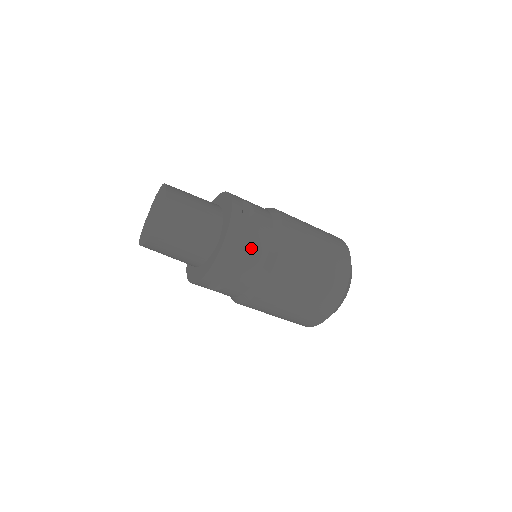
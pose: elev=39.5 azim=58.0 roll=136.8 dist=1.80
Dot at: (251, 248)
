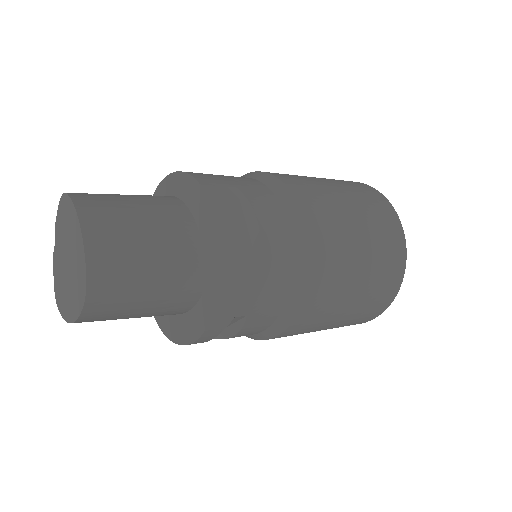
Dot at: (265, 279)
